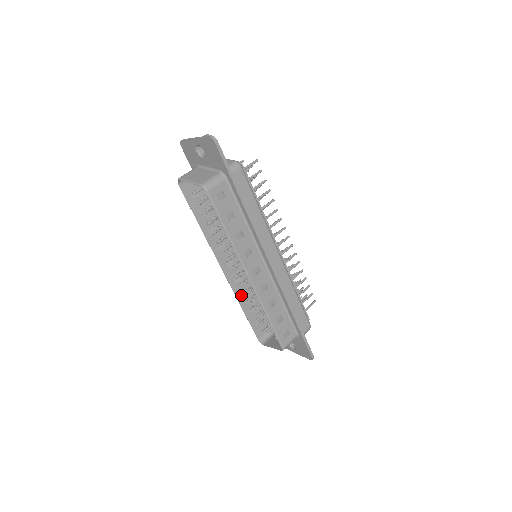
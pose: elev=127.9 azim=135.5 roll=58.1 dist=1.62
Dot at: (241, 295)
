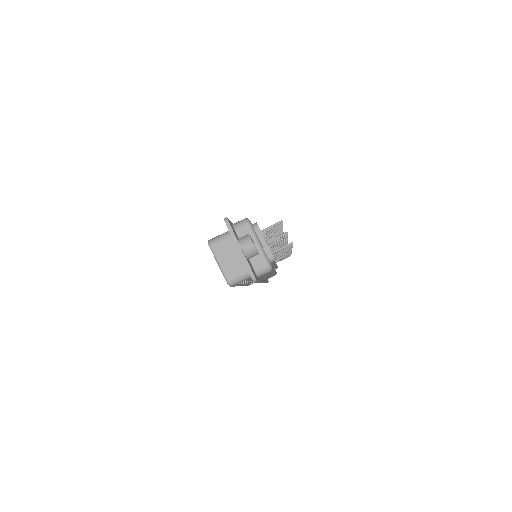
Dot at: occluded
